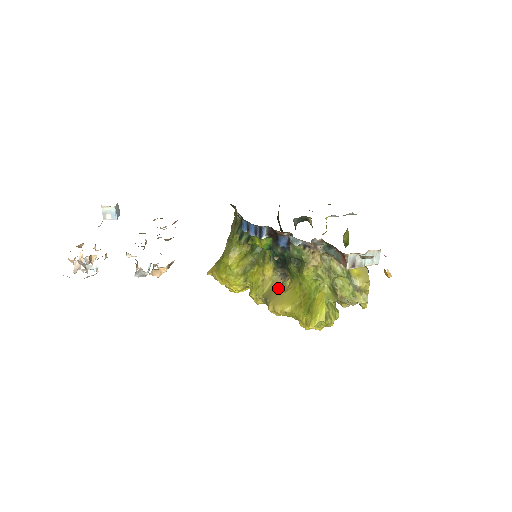
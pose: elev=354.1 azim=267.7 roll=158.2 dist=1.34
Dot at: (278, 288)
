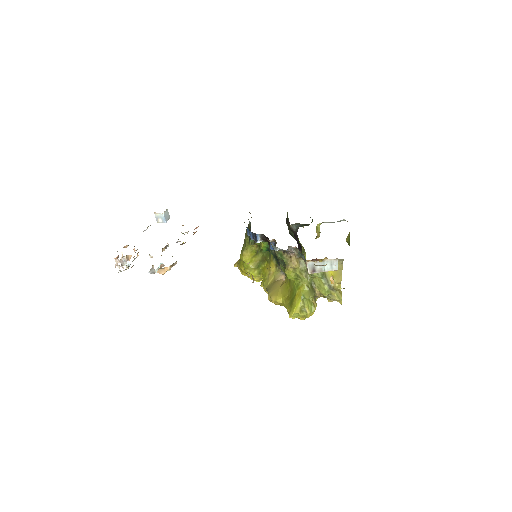
Dot at: (278, 282)
